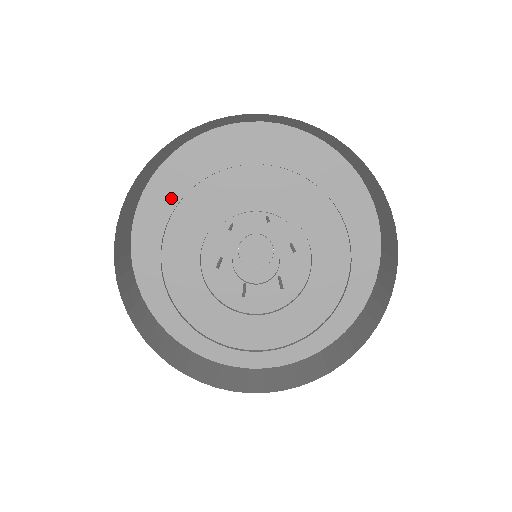
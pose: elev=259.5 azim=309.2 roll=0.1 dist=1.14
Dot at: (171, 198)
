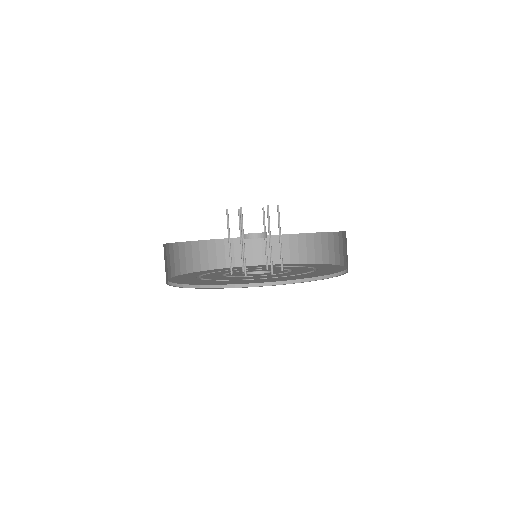
Dot at: occluded
